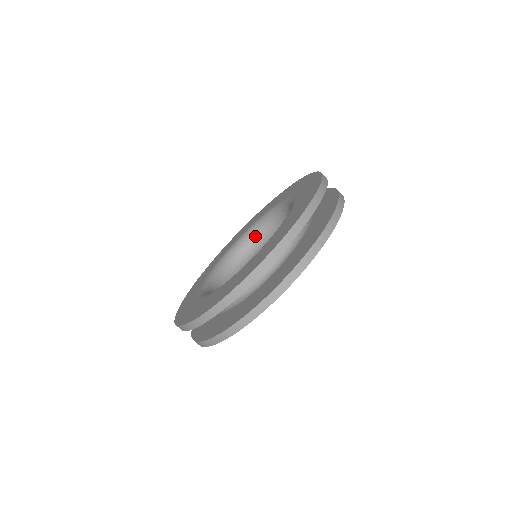
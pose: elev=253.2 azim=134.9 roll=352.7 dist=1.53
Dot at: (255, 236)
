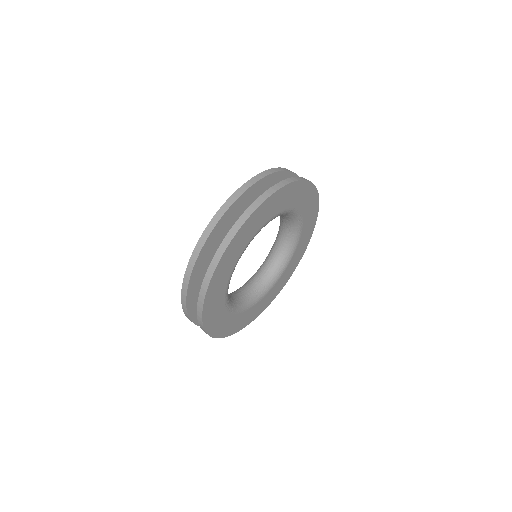
Dot at: (266, 265)
